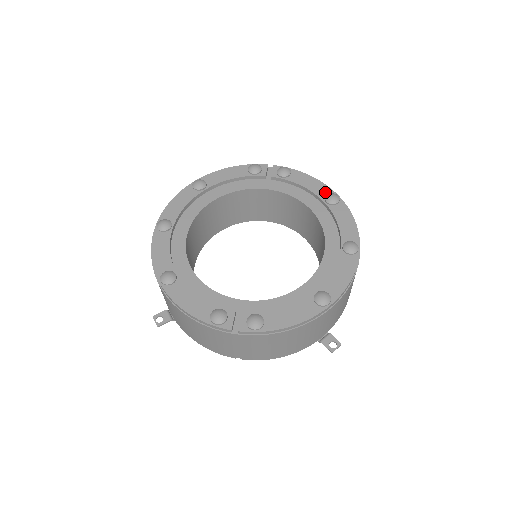
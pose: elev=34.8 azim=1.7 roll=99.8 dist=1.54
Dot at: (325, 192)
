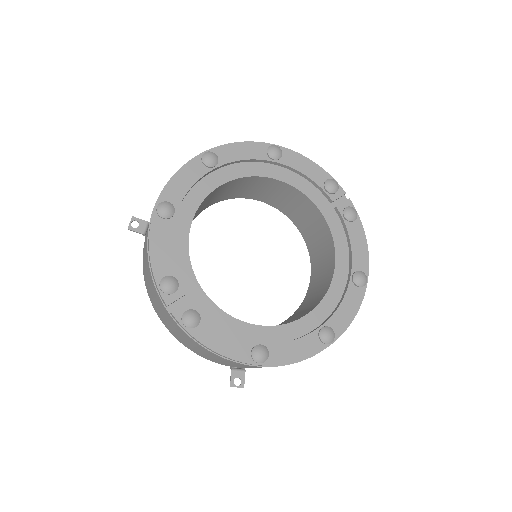
Dot at: (361, 267)
